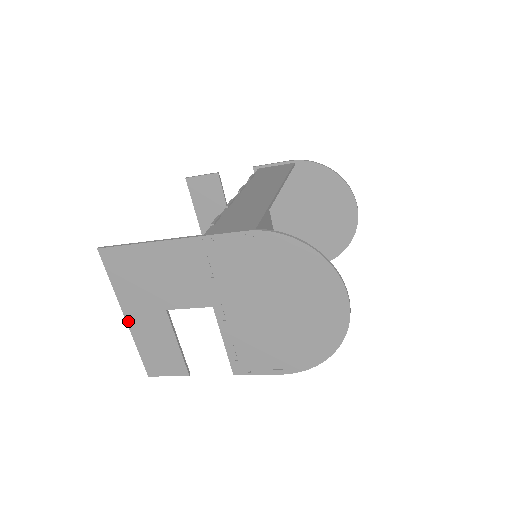
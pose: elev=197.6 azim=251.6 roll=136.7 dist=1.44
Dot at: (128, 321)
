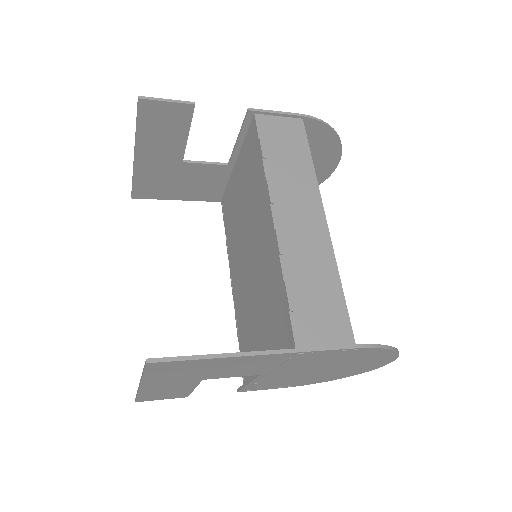
Dot at: (142, 387)
